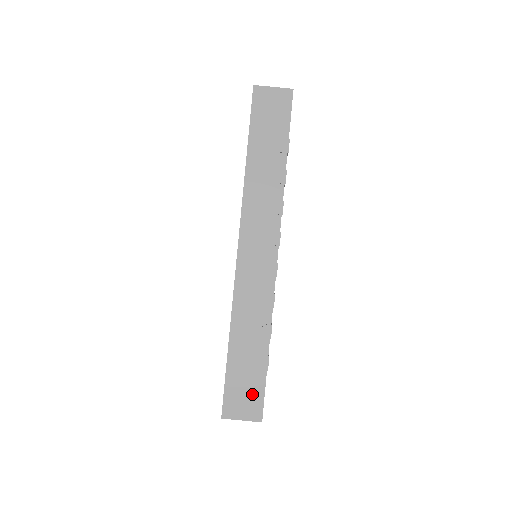
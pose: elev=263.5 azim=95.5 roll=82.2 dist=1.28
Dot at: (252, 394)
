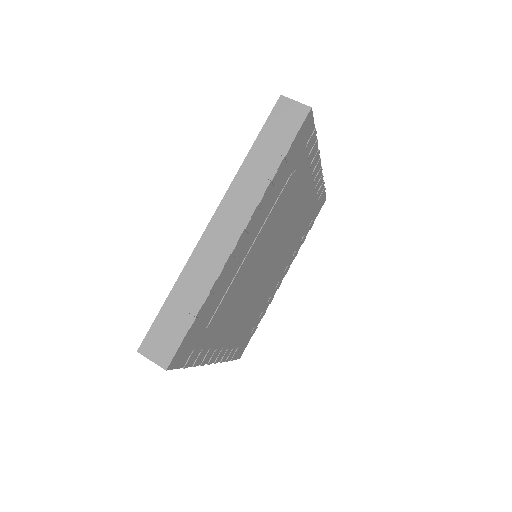
Dot at: occluded
